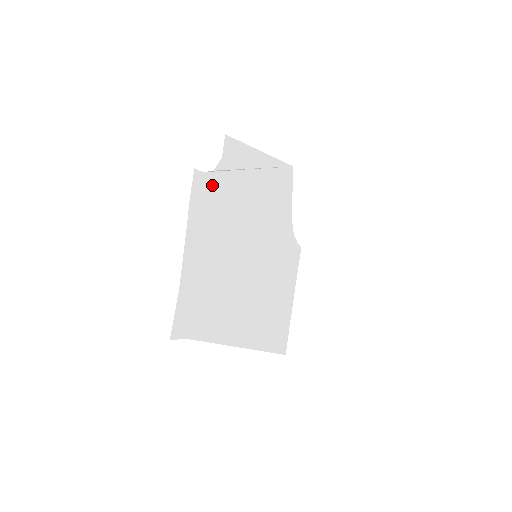
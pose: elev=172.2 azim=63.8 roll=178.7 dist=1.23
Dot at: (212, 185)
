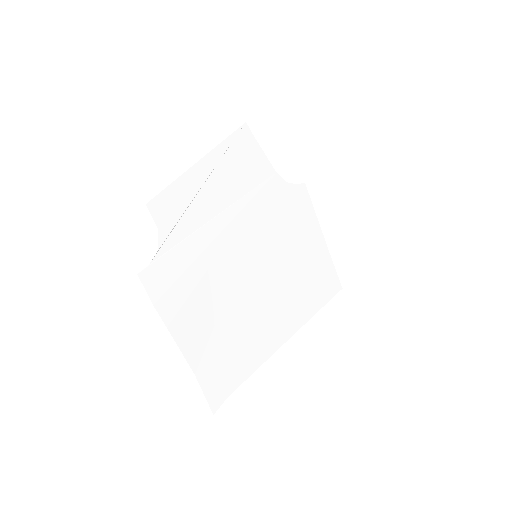
Dot at: (166, 262)
